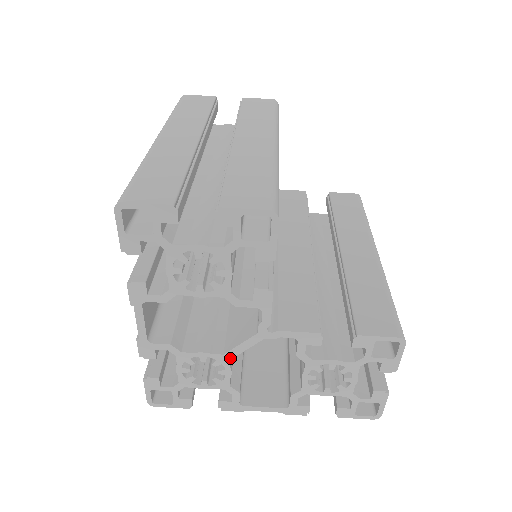
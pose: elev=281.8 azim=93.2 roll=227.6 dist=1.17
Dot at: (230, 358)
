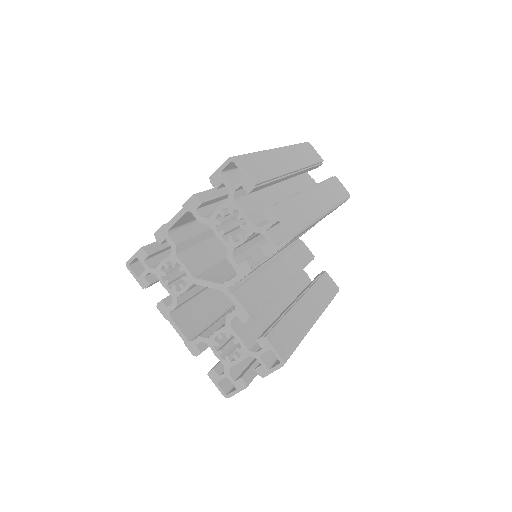
Dot at: (194, 283)
